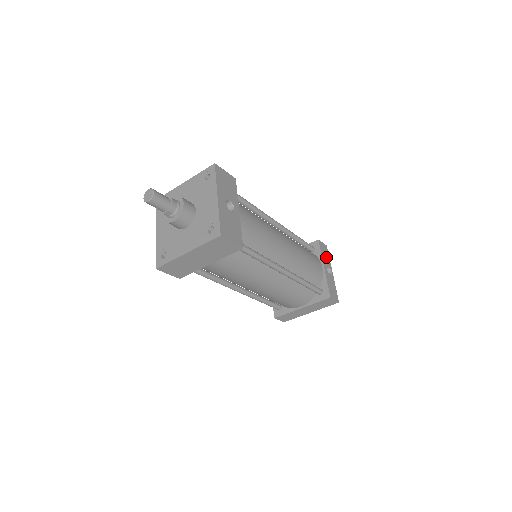
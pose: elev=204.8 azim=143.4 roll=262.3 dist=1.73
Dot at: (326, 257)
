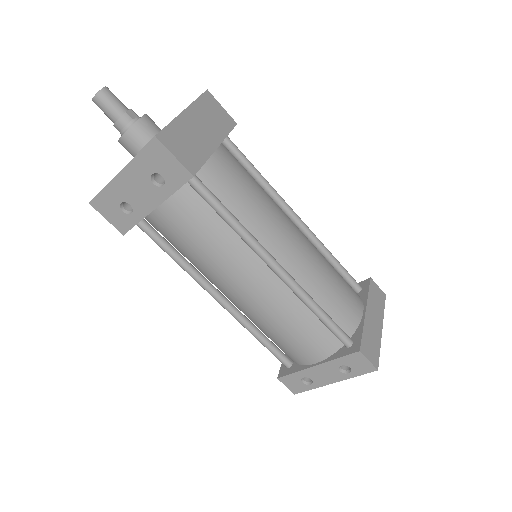
Dot at: occluded
